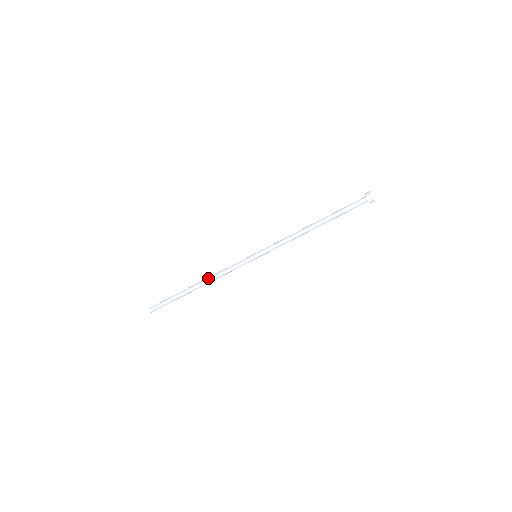
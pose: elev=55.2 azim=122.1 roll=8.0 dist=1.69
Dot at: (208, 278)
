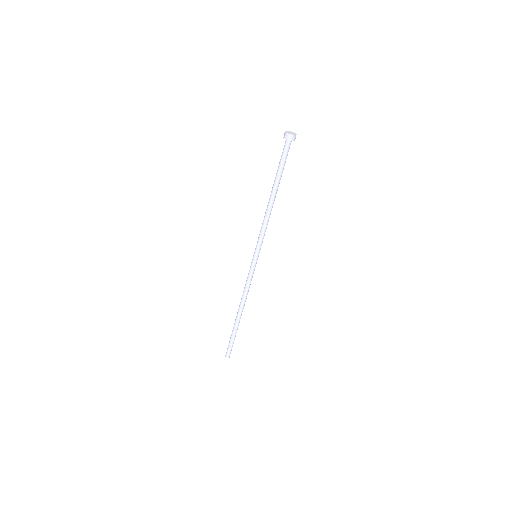
Dot at: (241, 302)
